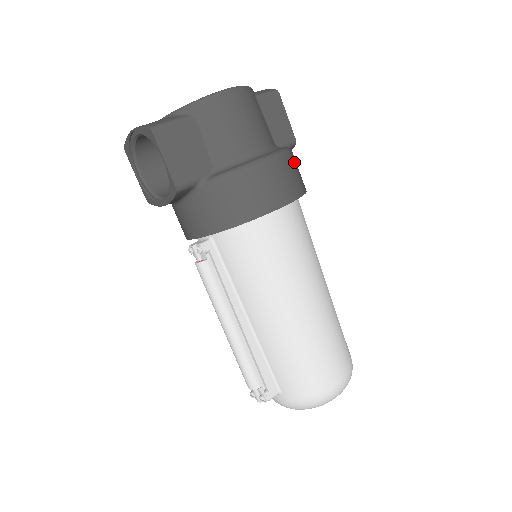
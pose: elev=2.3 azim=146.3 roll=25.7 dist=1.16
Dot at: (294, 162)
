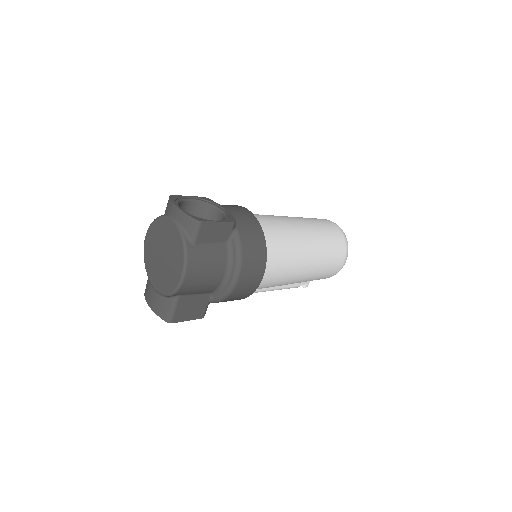
Dot at: (248, 247)
